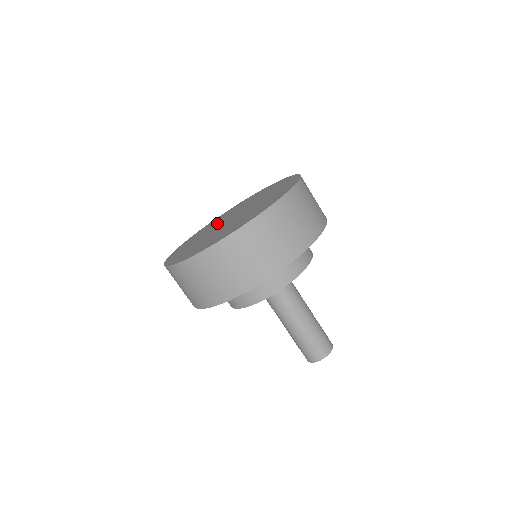
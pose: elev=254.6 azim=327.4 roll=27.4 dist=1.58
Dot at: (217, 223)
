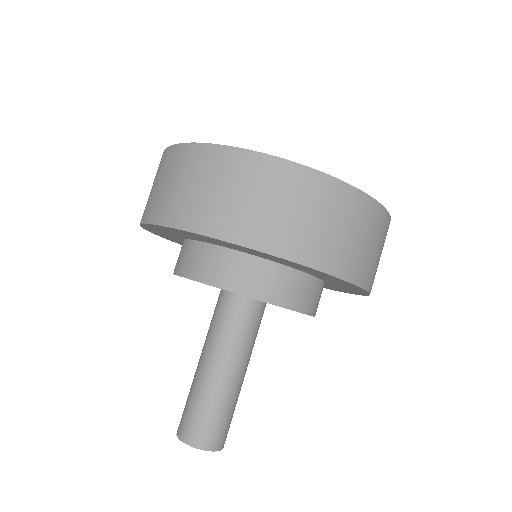
Dot at: occluded
